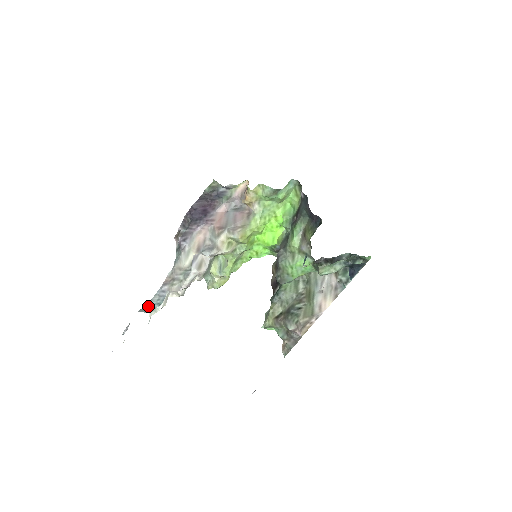
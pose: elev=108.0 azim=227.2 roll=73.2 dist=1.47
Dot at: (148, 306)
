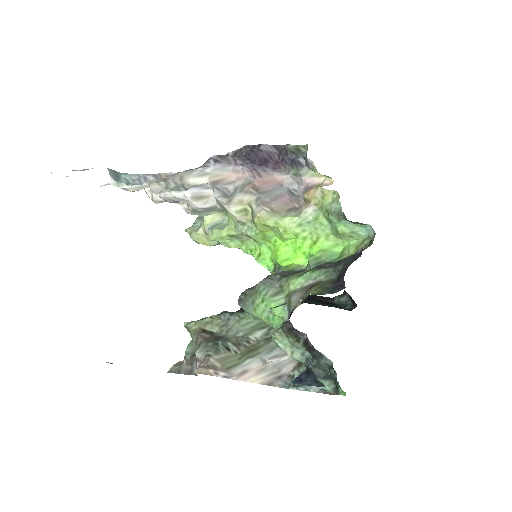
Dot at: (120, 175)
